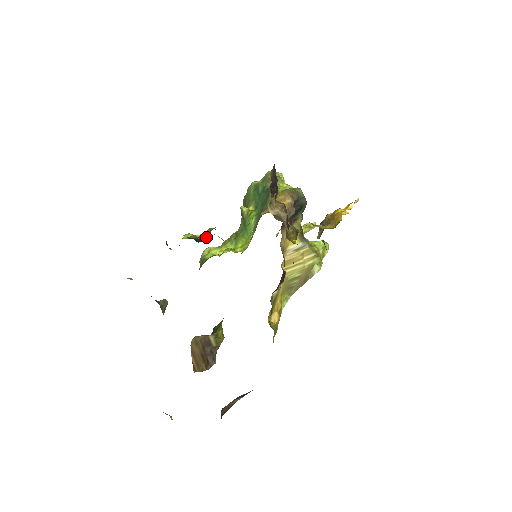
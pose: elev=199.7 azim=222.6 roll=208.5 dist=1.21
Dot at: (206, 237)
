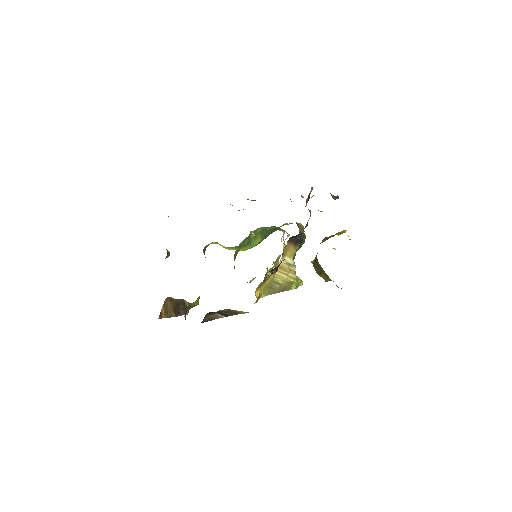
Dot at: (253, 200)
